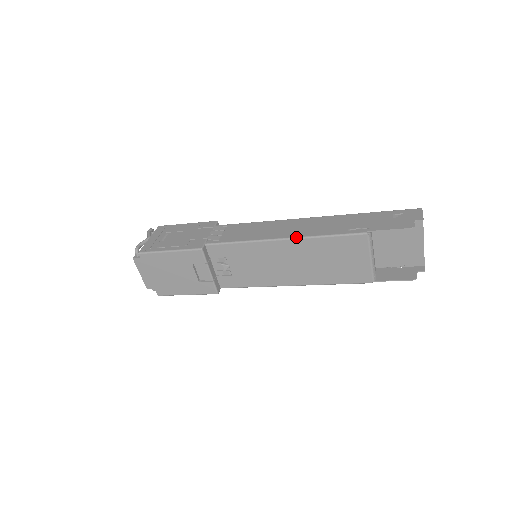
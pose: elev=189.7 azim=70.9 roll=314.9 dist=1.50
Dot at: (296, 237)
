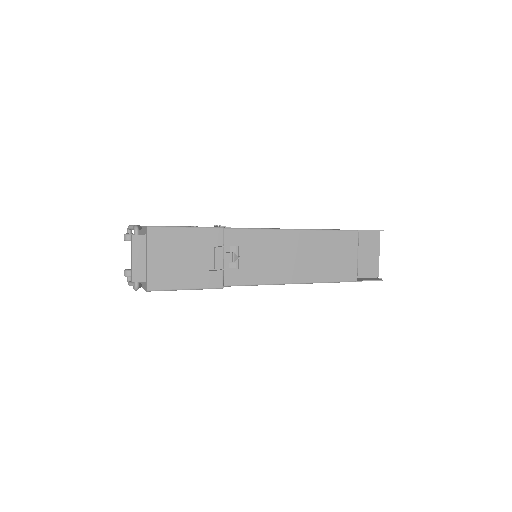
Dot at: (306, 229)
